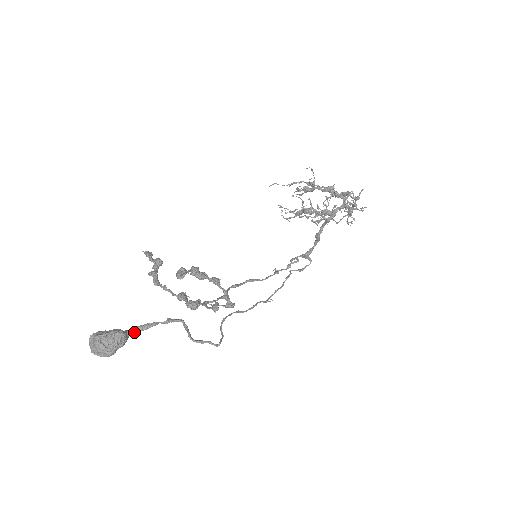
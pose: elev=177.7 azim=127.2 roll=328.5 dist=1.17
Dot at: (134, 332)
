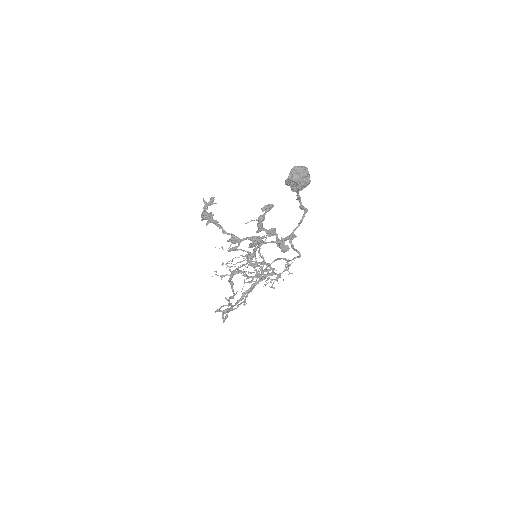
Dot at: (298, 192)
